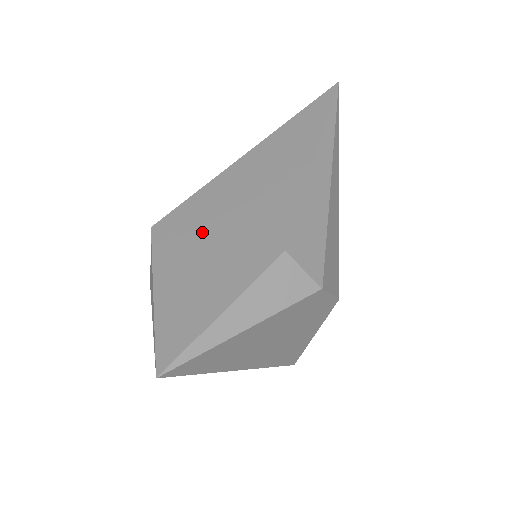
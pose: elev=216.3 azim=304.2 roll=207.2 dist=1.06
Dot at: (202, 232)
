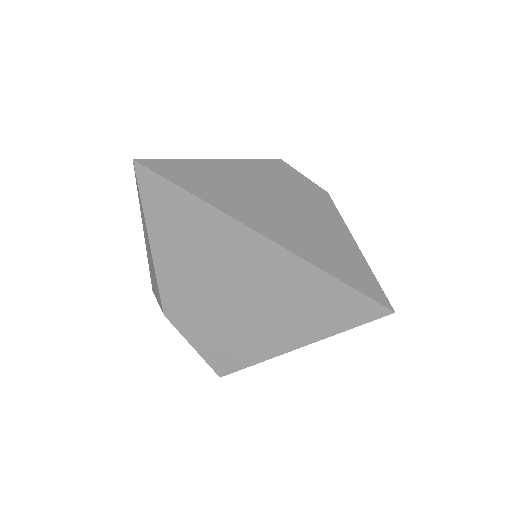
Dot at: occluded
